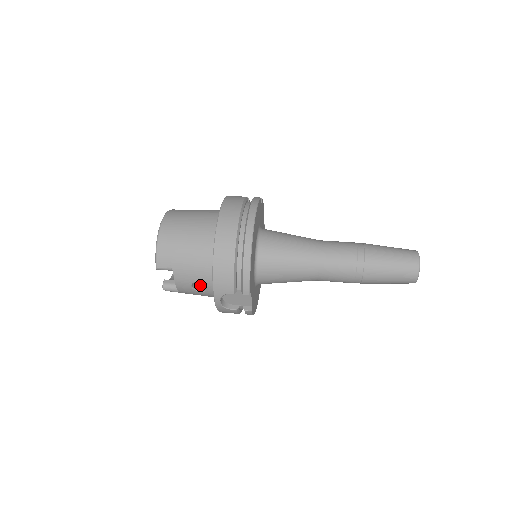
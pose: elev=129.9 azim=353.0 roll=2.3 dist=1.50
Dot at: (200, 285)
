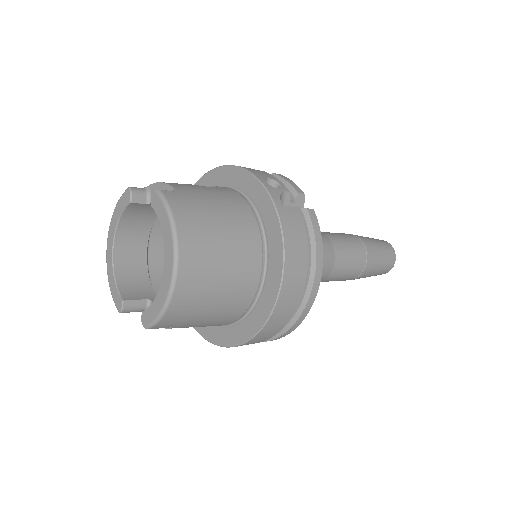
Dot at: (157, 275)
